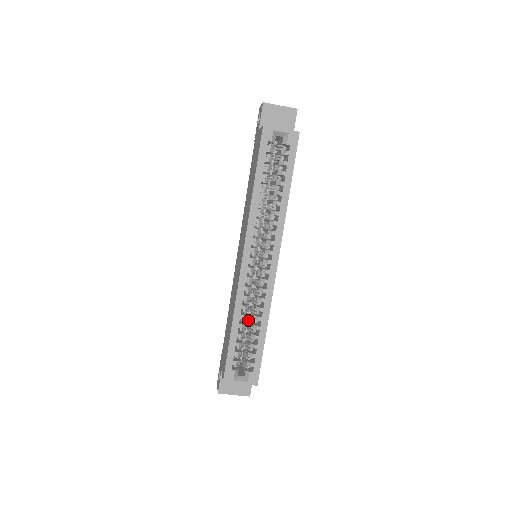
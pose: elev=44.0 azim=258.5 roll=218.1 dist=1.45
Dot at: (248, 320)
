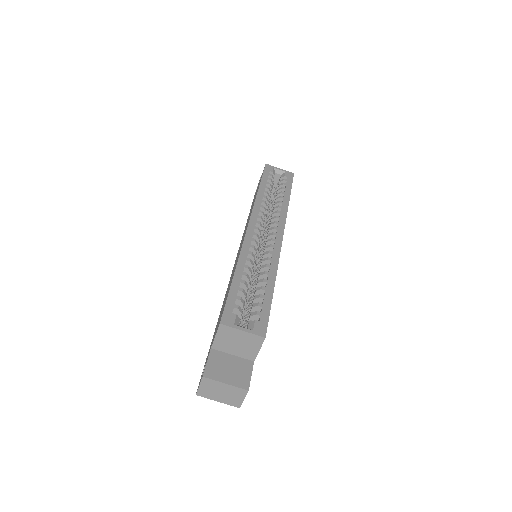
Dot at: occluded
